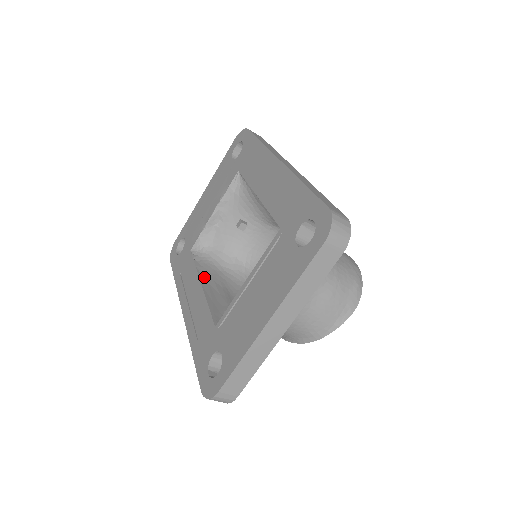
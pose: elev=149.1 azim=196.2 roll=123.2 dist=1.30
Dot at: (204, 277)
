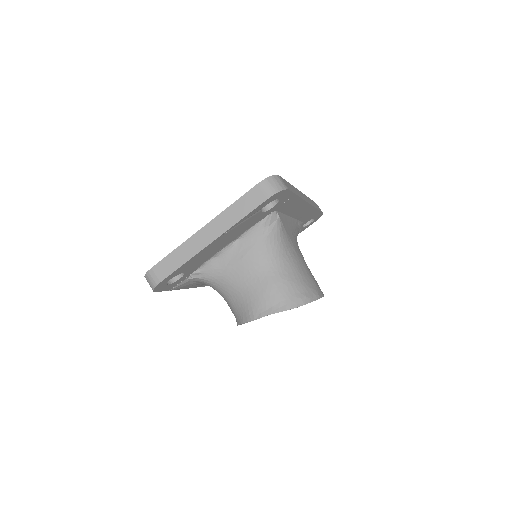
Dot at: occluded
